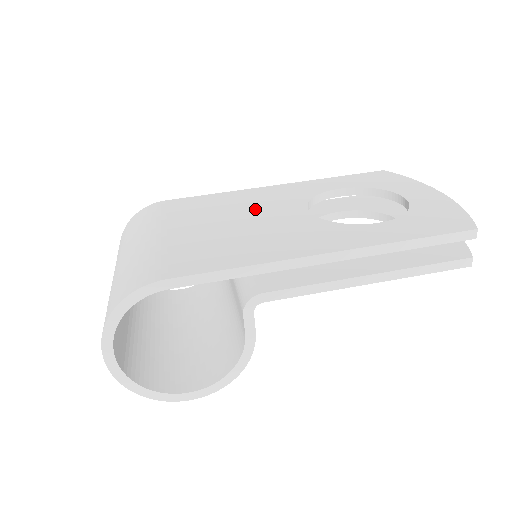
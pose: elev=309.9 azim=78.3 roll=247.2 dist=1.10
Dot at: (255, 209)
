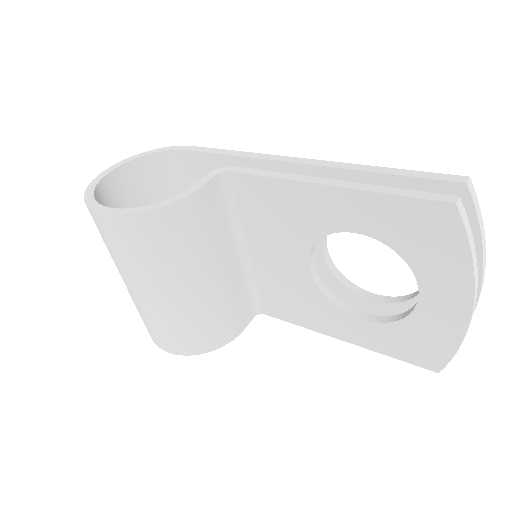
Dot at: occluded
